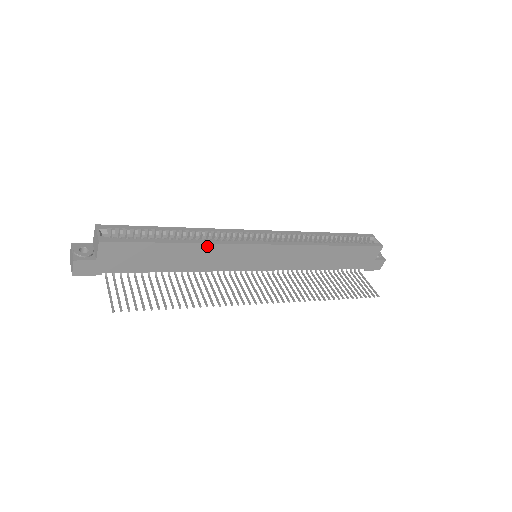
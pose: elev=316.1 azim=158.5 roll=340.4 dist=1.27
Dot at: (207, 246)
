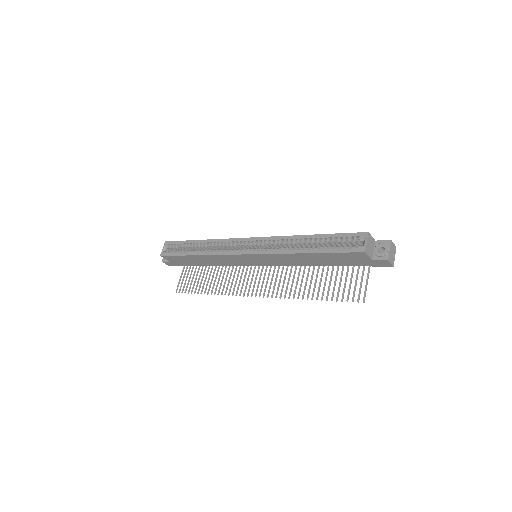
Dot at: (210, 256)
